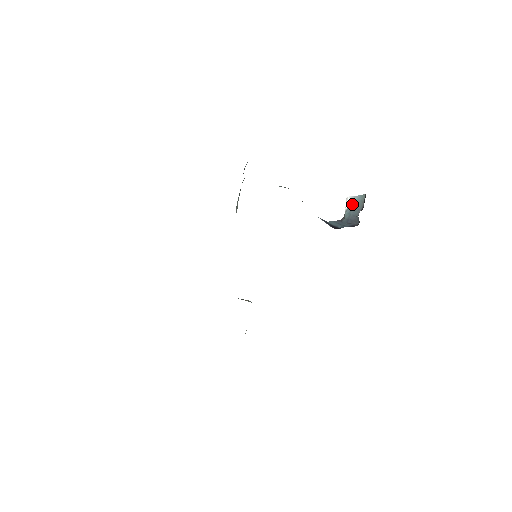
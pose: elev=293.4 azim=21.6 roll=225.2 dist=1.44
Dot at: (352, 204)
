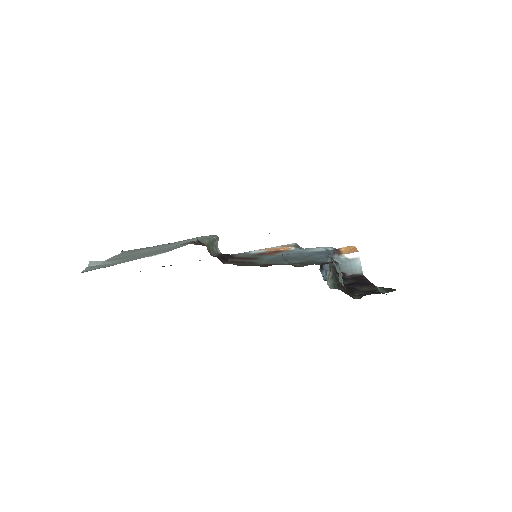
Dot at: (352, 261)
